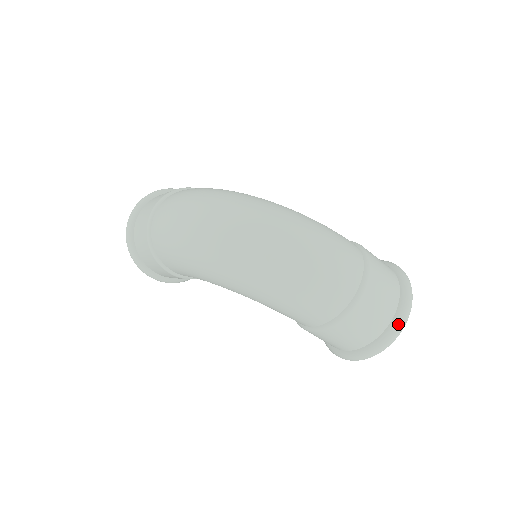
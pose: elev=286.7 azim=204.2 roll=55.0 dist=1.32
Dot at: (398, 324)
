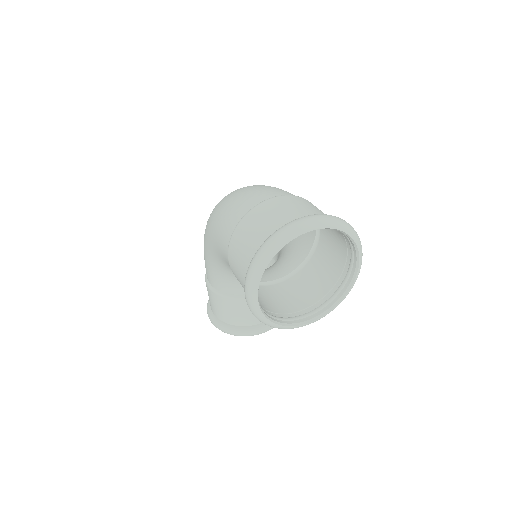
Dot at: (287, 224)
